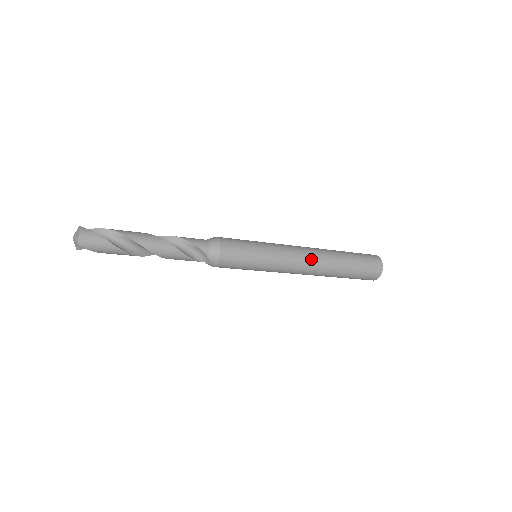
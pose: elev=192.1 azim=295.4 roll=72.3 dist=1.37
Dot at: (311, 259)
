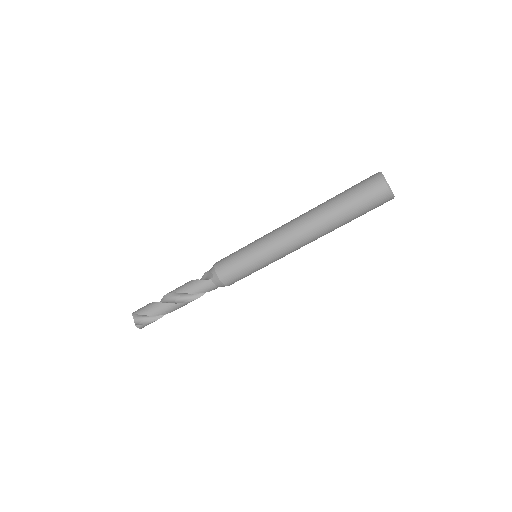
Dot at: occluded
